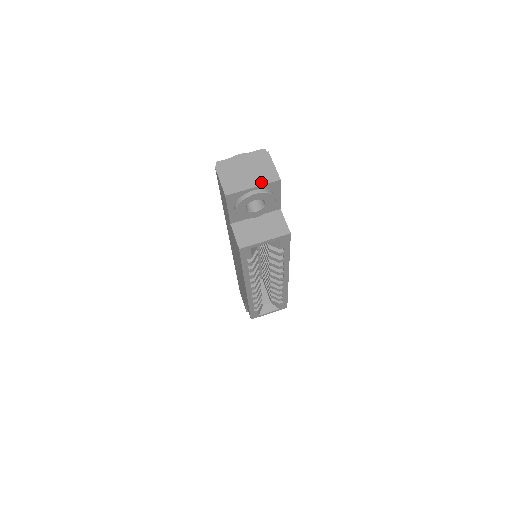
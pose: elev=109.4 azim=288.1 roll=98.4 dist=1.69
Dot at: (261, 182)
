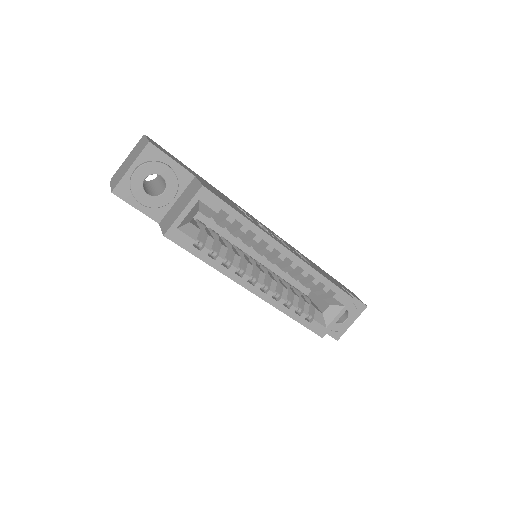
Dot at: (136, 158)
